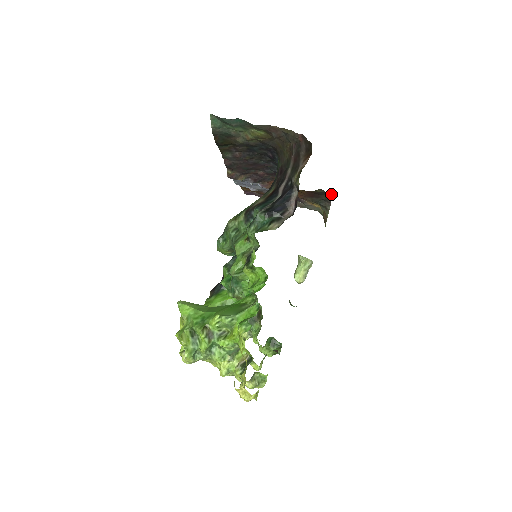
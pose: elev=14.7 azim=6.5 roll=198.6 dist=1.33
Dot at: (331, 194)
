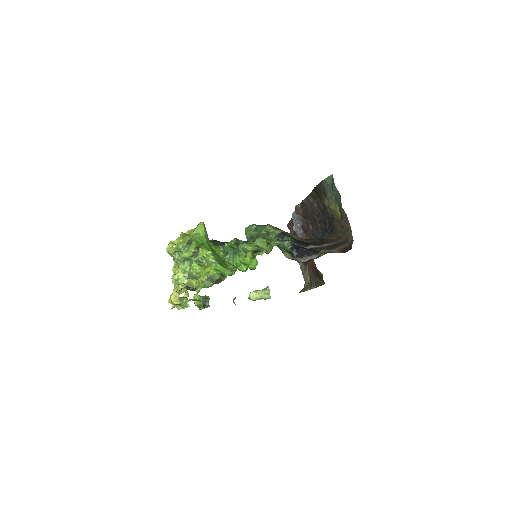
Dot at: (323, 283)
